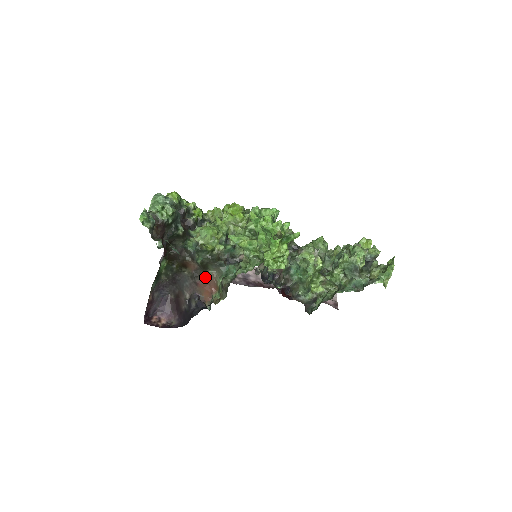
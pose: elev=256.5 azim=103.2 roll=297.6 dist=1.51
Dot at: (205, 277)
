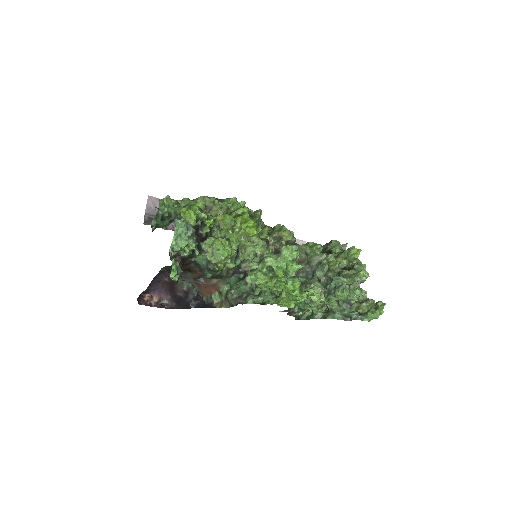
Dot at: (209, 283)
